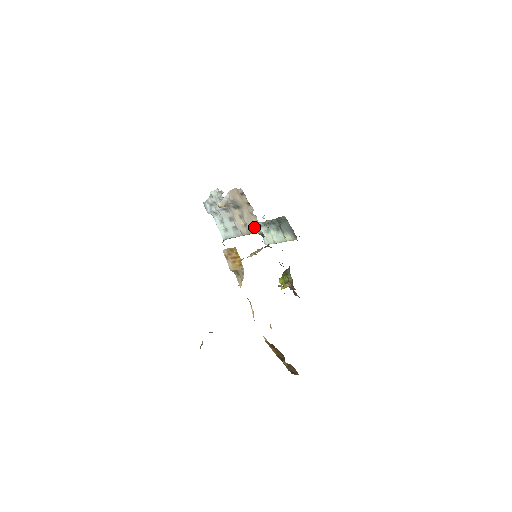
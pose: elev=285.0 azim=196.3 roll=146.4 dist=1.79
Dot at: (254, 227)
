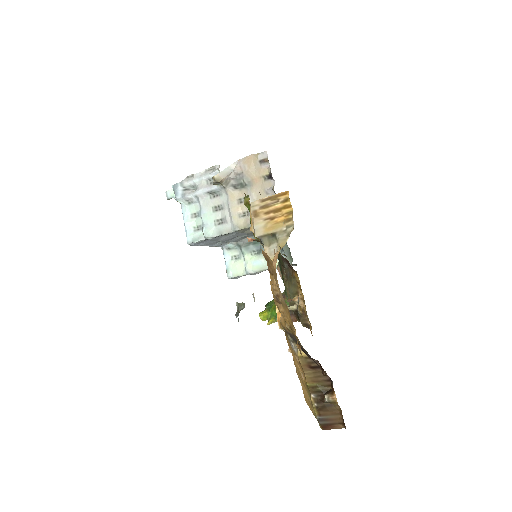
Dot at: occluded
